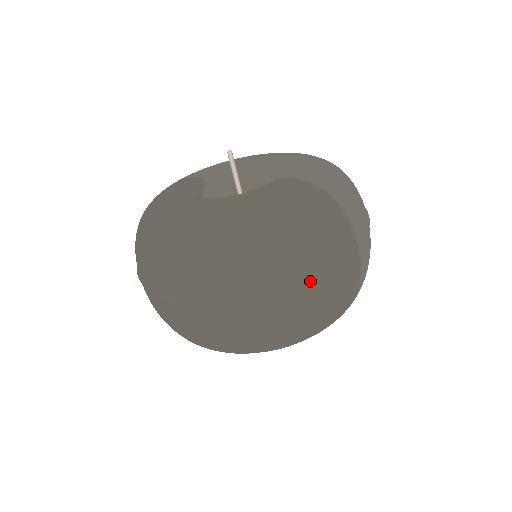
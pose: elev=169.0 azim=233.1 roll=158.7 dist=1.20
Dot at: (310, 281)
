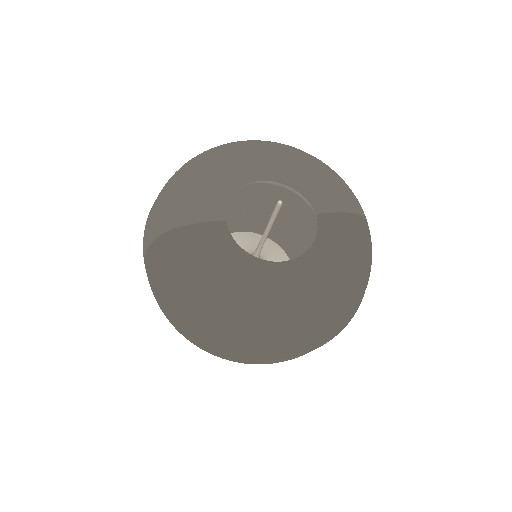
Dot at: occluded
